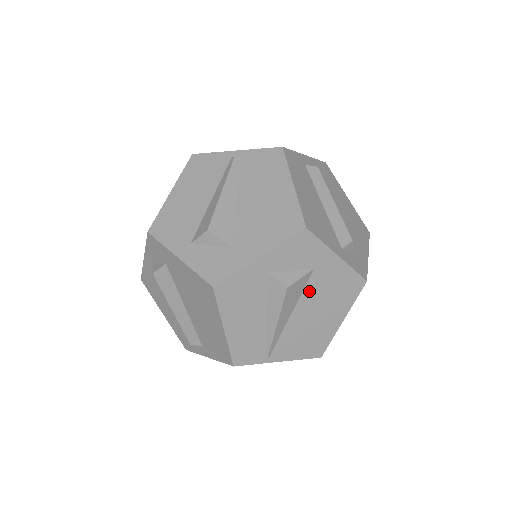
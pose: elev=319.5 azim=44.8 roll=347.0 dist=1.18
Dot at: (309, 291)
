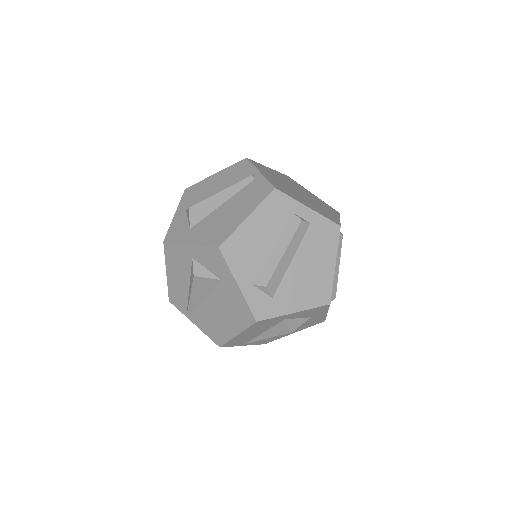
Dot at: (217, 293)
